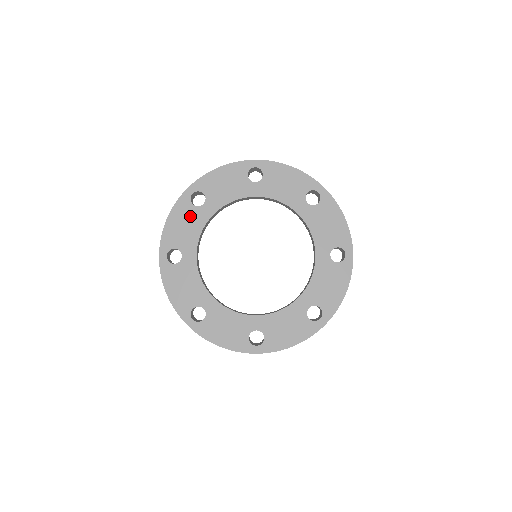
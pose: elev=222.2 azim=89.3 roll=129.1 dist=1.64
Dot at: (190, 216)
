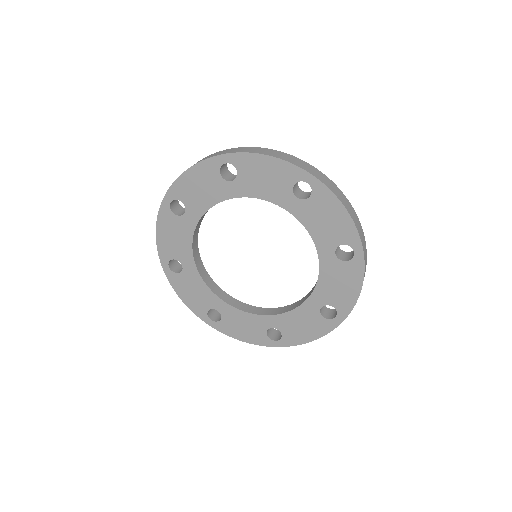
Dot at: (176, 227)
